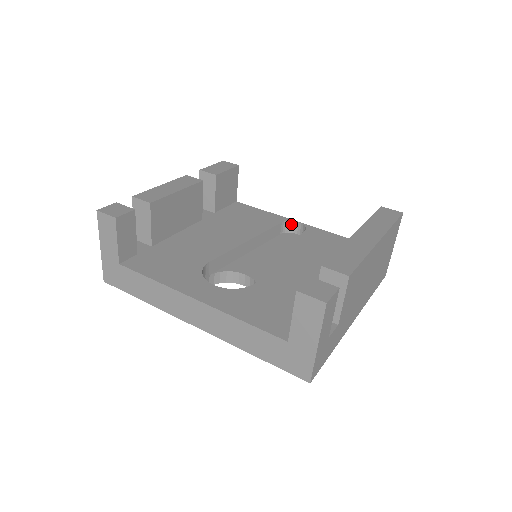
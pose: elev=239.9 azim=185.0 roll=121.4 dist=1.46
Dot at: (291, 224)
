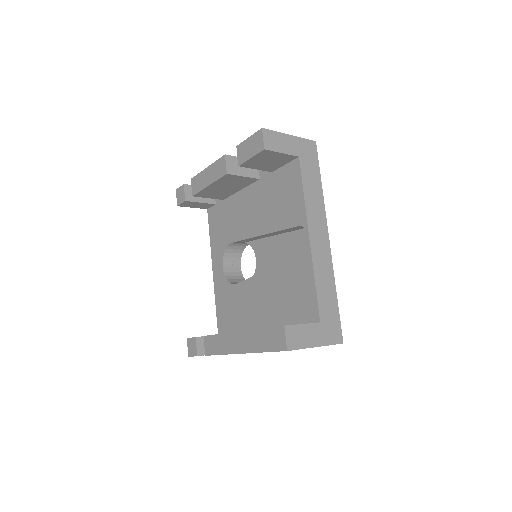
Dot at: (309, 230)
